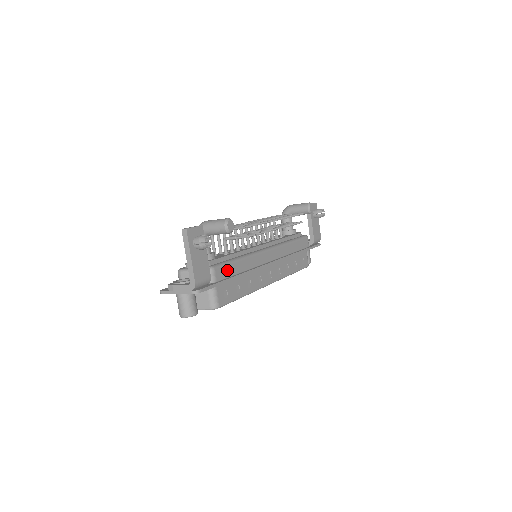
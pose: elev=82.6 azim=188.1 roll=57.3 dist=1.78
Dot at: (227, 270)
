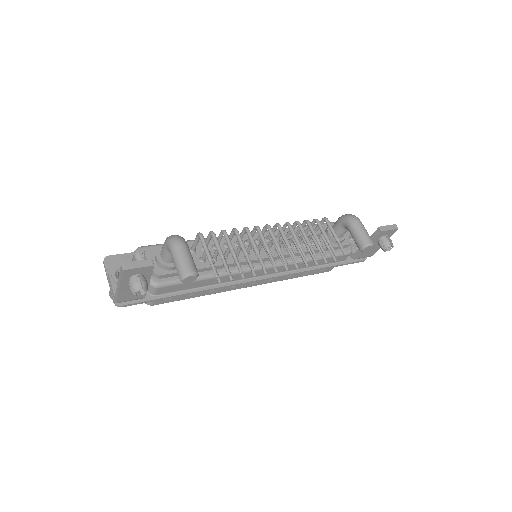
Dot at: (180, 287)
